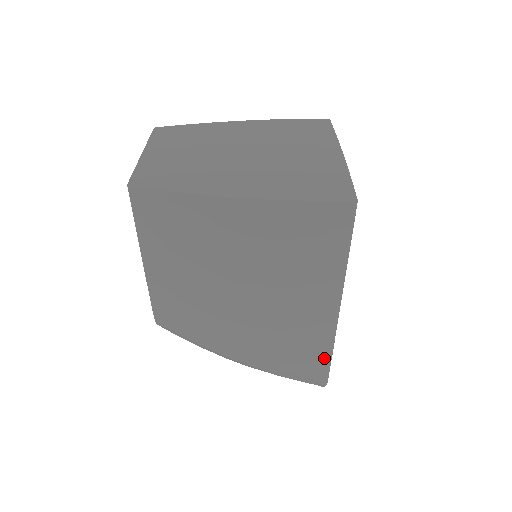
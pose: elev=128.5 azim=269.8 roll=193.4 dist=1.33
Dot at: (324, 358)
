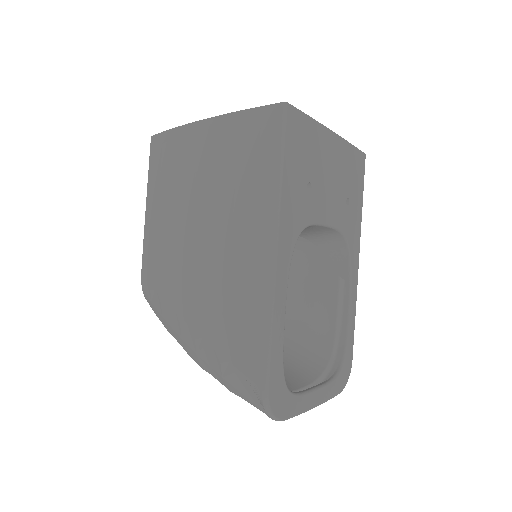
Dot at: (262, 338)
